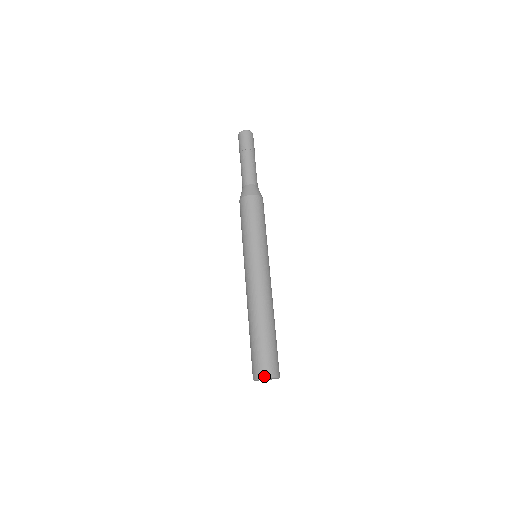
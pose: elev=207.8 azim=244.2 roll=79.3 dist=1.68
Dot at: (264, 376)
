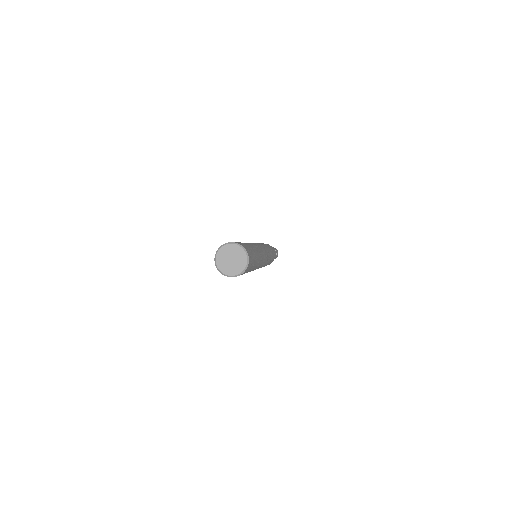
Dot at: (218, 249)
